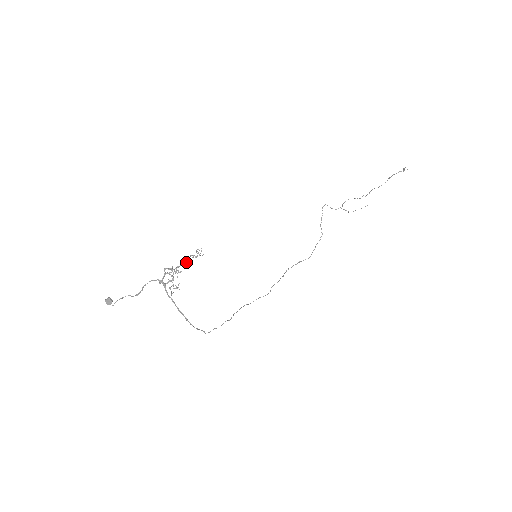
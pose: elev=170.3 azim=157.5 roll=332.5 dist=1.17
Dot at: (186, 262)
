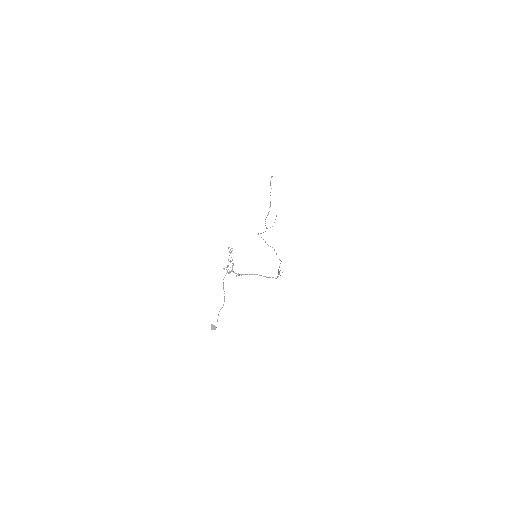
Dot at: (230, 253)
